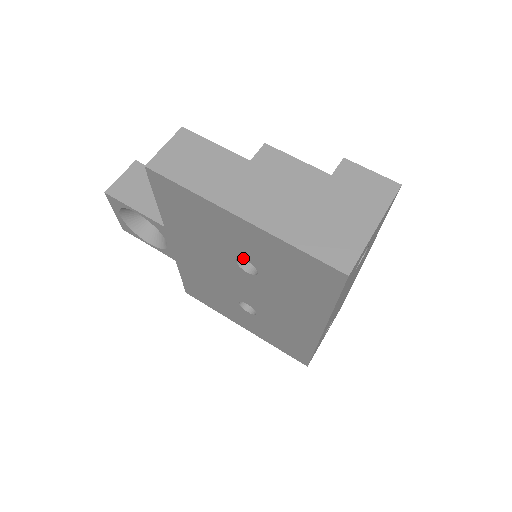
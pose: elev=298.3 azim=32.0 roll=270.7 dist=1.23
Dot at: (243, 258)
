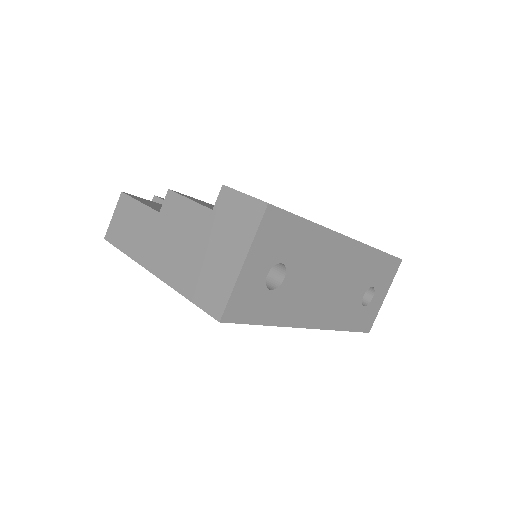
Dot at: occluded
